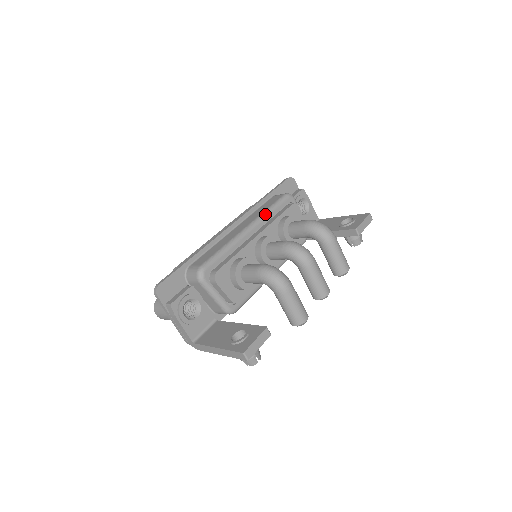
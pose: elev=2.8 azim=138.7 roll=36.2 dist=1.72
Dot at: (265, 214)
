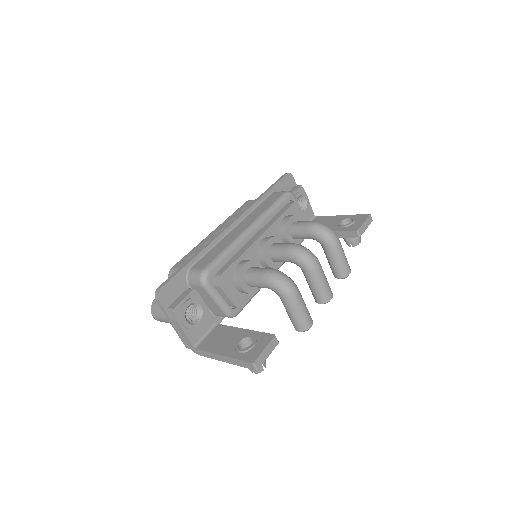
Dot at: (267, 213)
